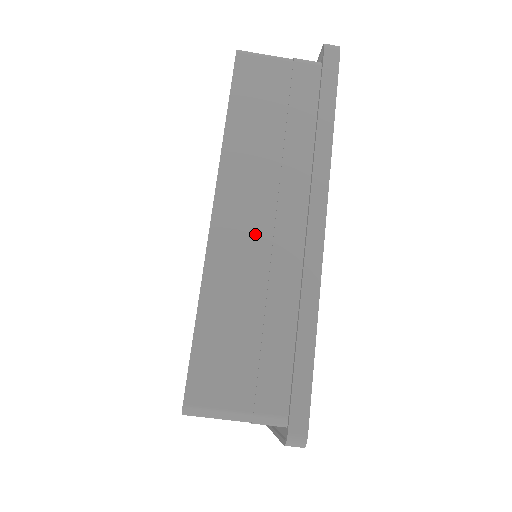
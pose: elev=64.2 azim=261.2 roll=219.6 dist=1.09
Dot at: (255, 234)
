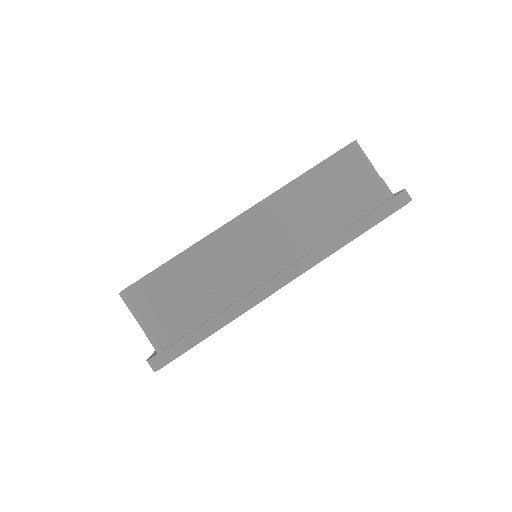
Dot at: (248, 249)
